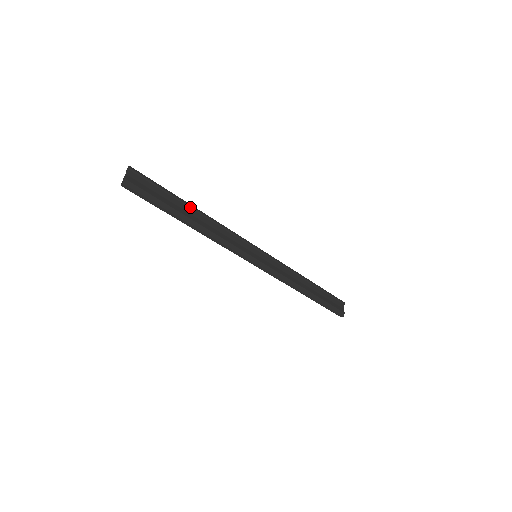
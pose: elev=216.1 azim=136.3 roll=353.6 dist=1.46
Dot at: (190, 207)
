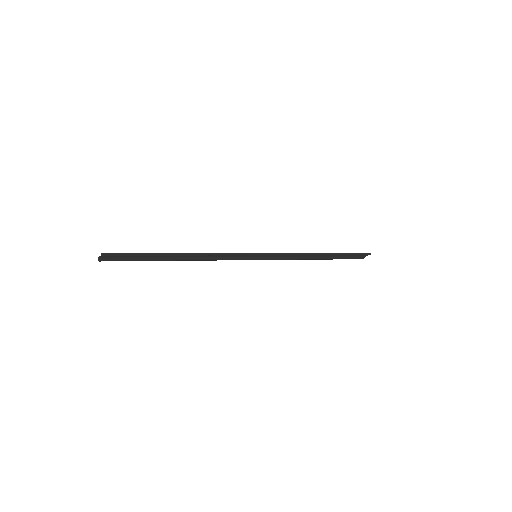
Dot at: (176, 255)
